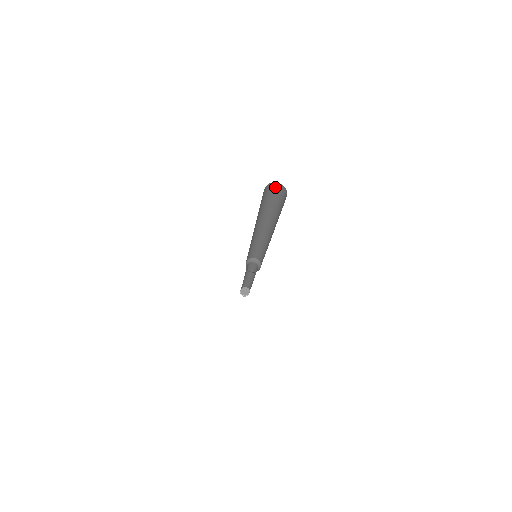
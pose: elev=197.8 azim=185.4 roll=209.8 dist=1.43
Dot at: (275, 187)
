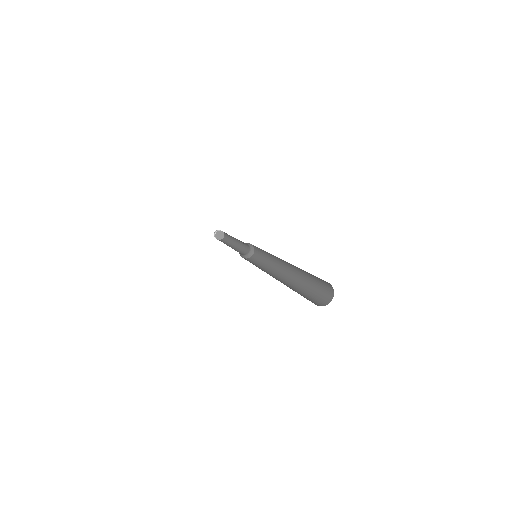
Dot at: (328, 284)
